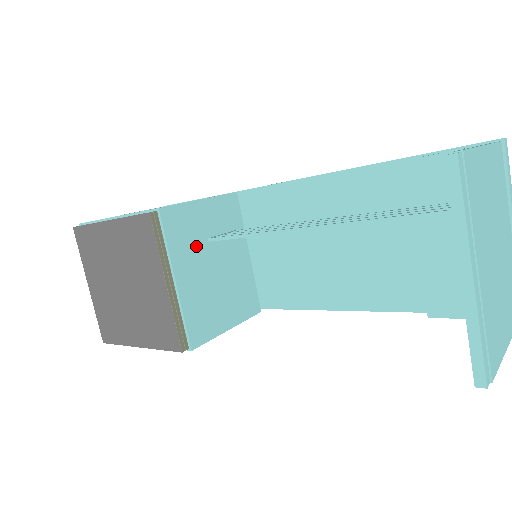
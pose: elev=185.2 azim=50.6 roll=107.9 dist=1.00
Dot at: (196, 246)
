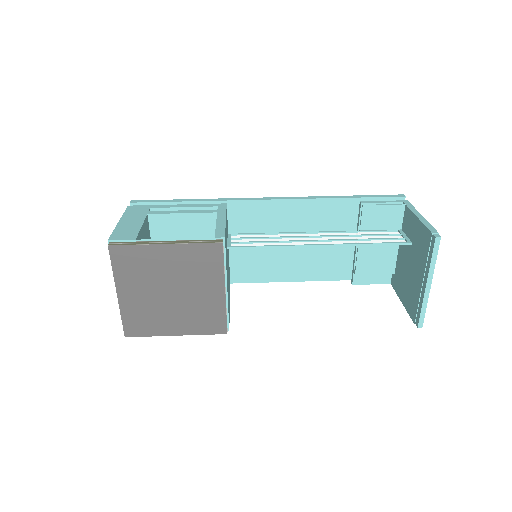
Dot at: occluded
